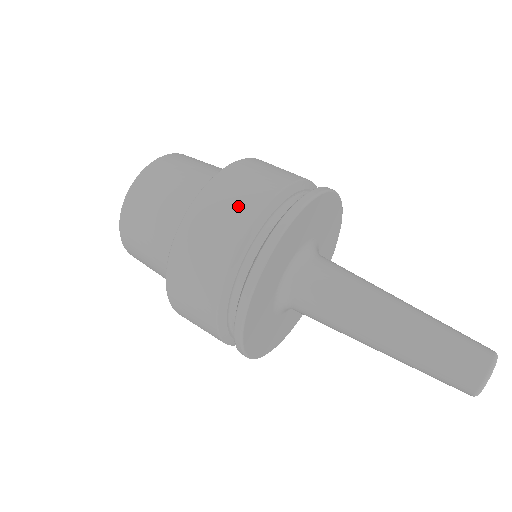
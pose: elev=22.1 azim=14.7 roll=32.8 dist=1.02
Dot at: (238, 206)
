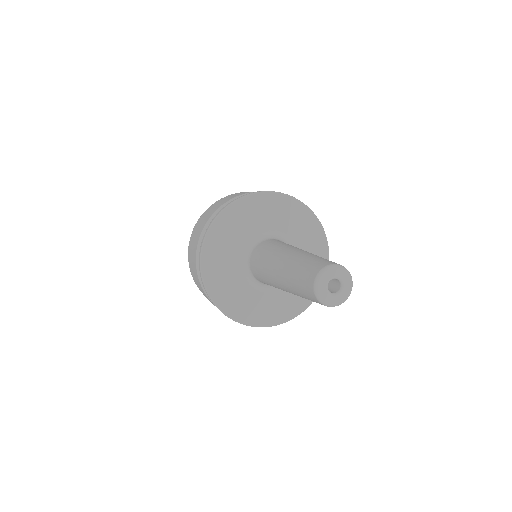
Dot at: (213, 209)
